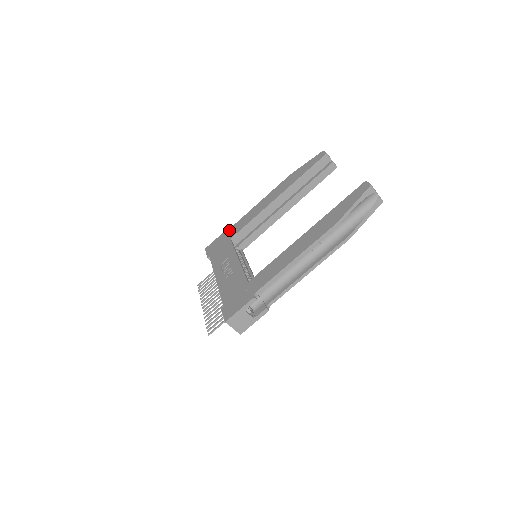
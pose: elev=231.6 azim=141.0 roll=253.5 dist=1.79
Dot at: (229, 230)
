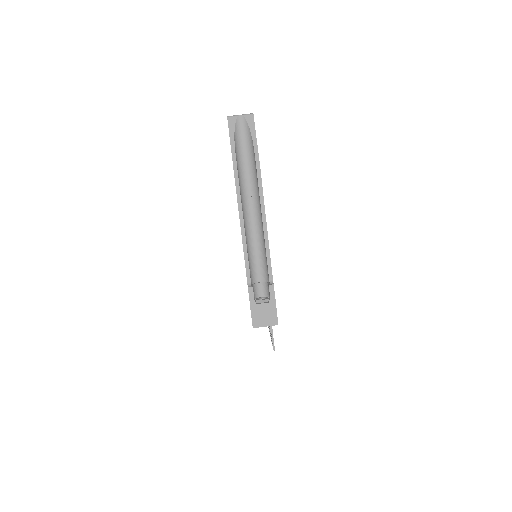
Dot at: occluded
